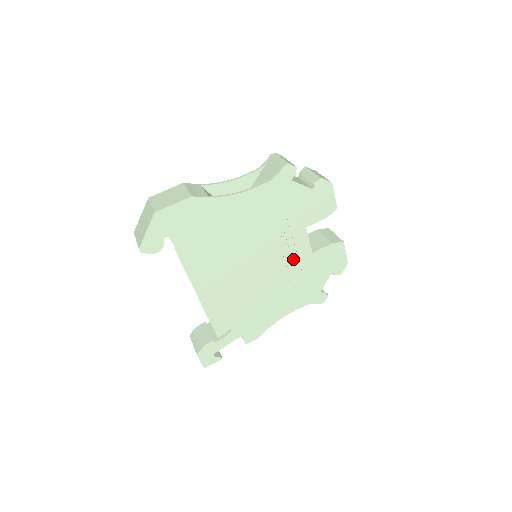
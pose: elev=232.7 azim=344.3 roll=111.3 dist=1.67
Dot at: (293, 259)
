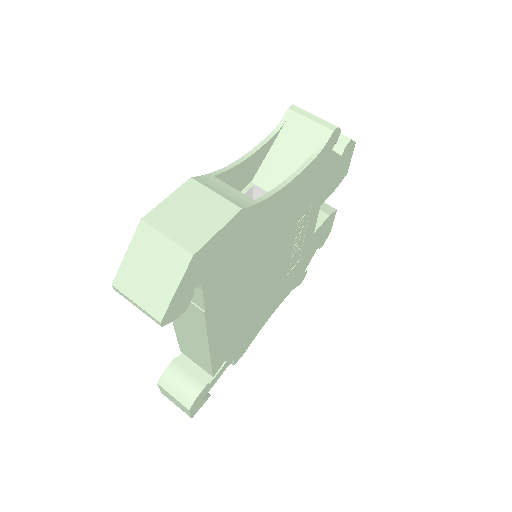
Dot at: (298, 248)
